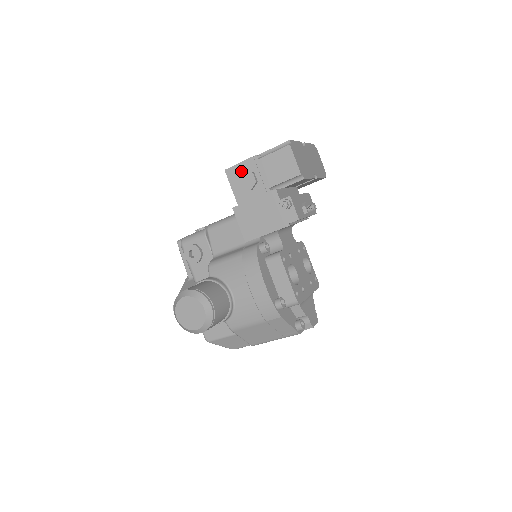
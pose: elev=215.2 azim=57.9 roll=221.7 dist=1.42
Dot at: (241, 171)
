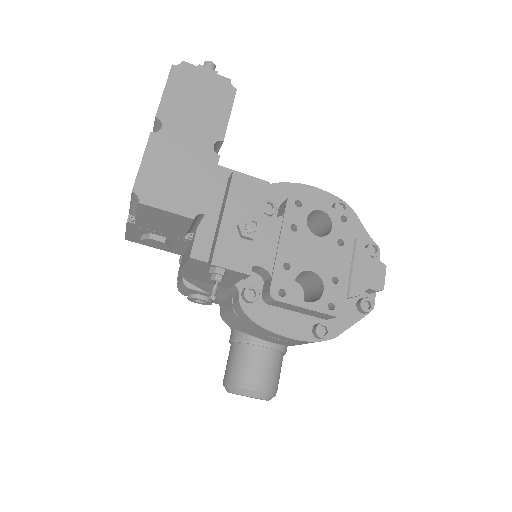
Dot at: (138, 236)
